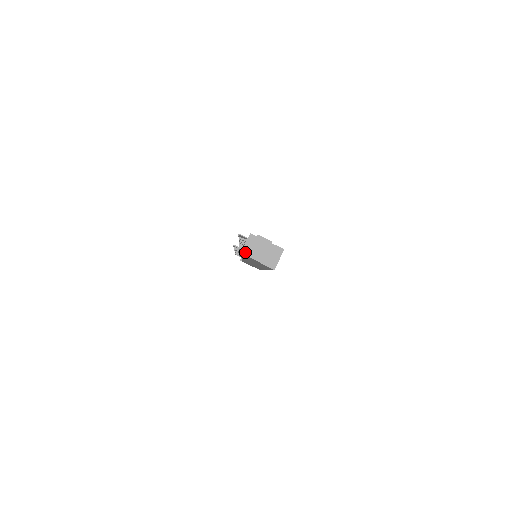
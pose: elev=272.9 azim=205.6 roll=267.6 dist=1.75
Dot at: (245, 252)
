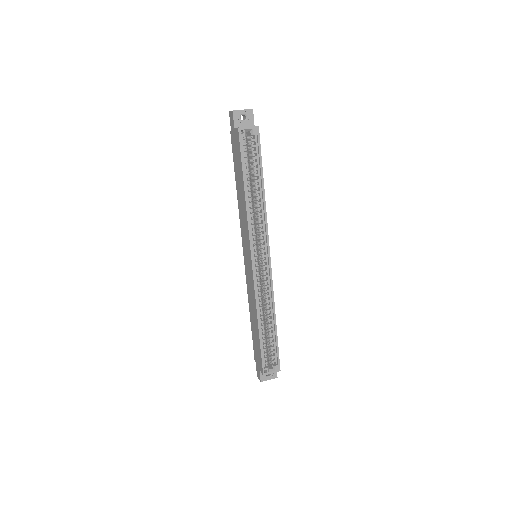
Dot at: occluded
